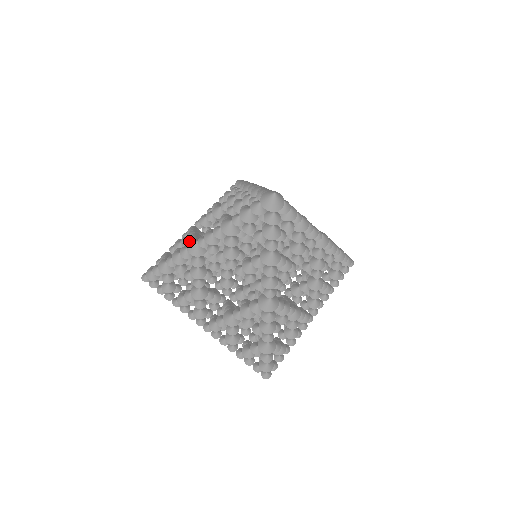
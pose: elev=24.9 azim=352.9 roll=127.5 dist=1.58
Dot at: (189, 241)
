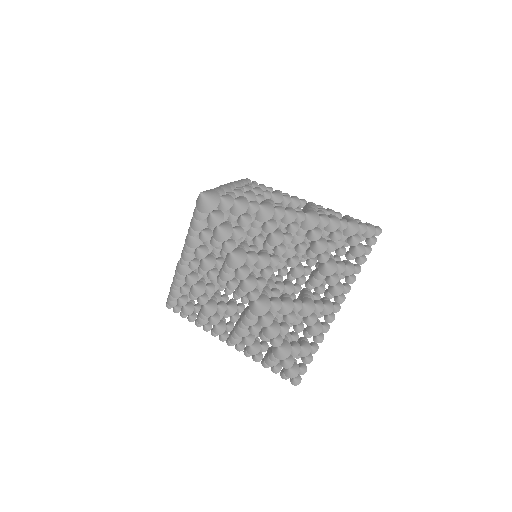
Dot at: occluded
